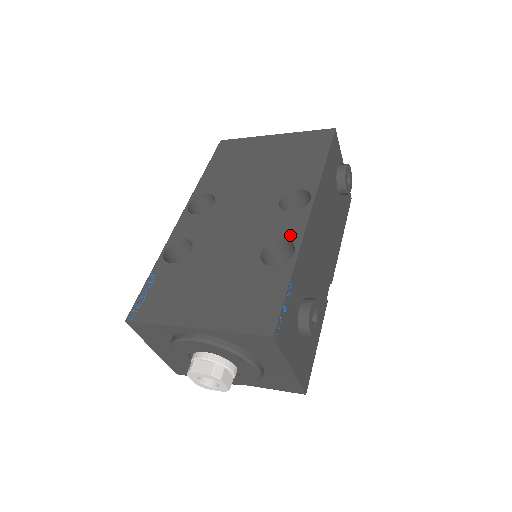
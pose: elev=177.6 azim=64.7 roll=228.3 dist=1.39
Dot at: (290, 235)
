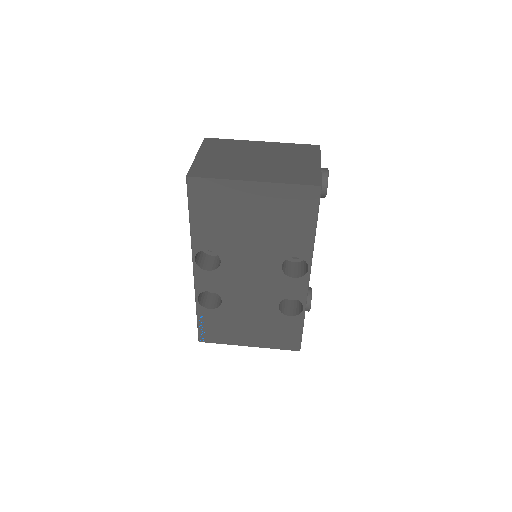
Dot at: (298, 297)
